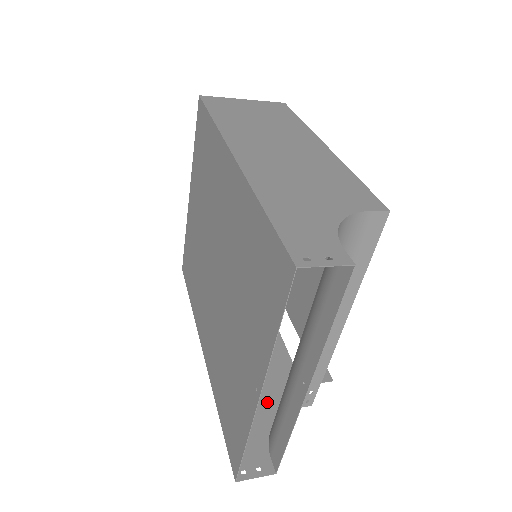
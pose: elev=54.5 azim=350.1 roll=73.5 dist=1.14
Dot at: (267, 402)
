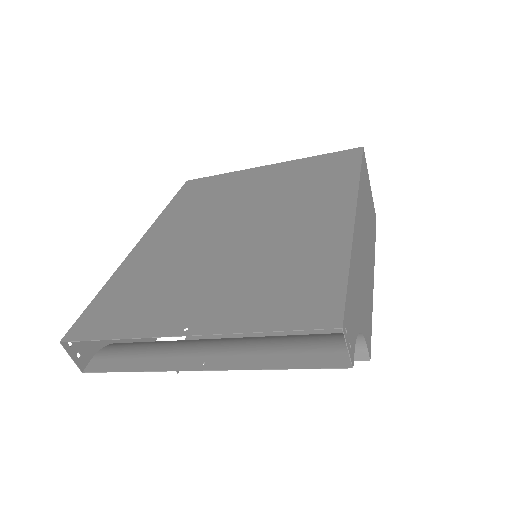
Dot at: occluded
